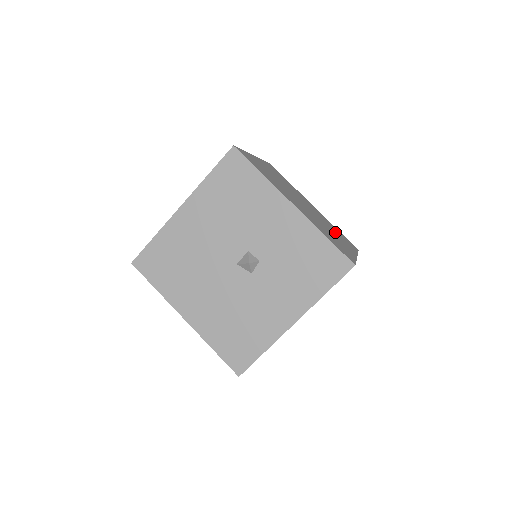
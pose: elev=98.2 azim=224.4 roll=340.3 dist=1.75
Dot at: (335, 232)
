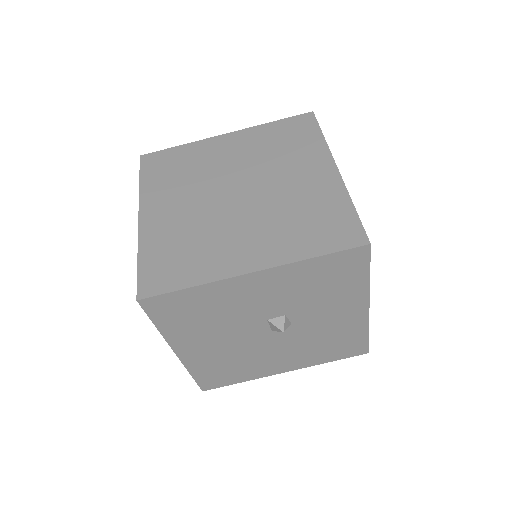
Dot at: (285, 159)
